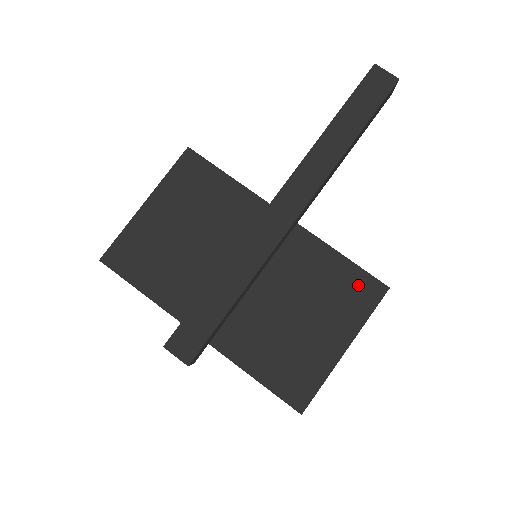
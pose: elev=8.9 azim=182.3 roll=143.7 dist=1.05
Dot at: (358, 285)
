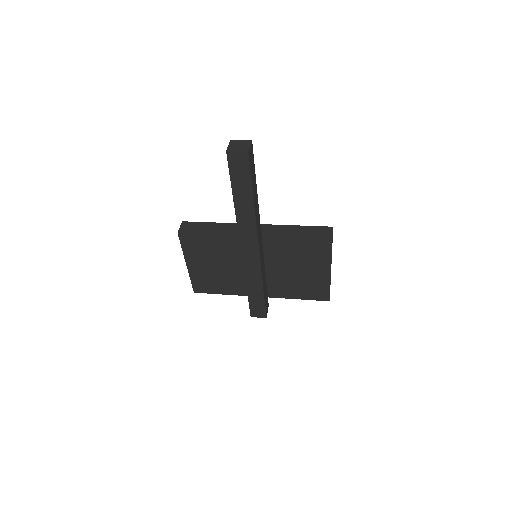
Dot at: (315, 246)
